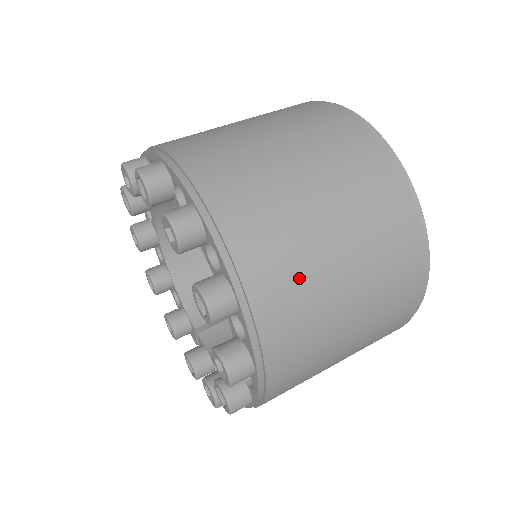
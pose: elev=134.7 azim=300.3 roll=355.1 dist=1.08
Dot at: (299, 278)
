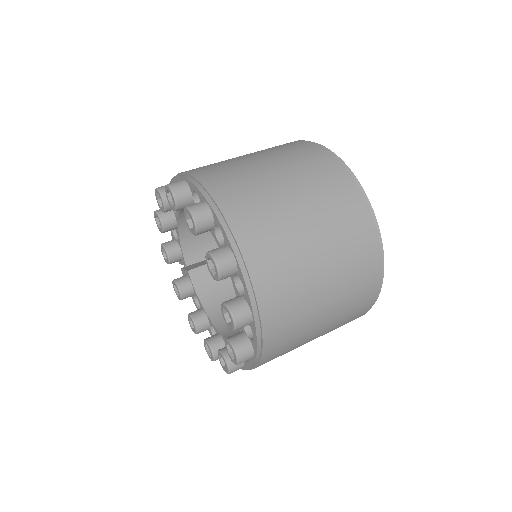
Dot at: (292, 345)
